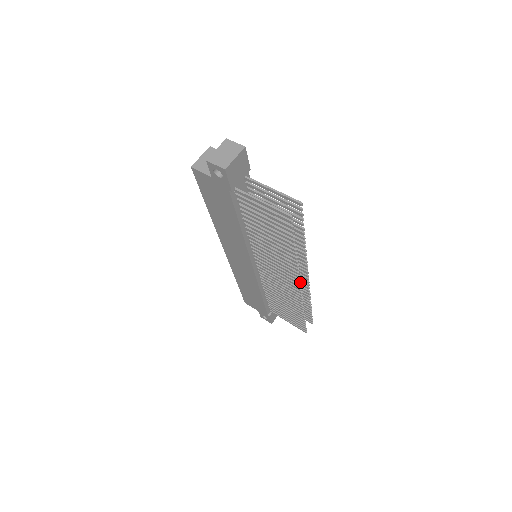
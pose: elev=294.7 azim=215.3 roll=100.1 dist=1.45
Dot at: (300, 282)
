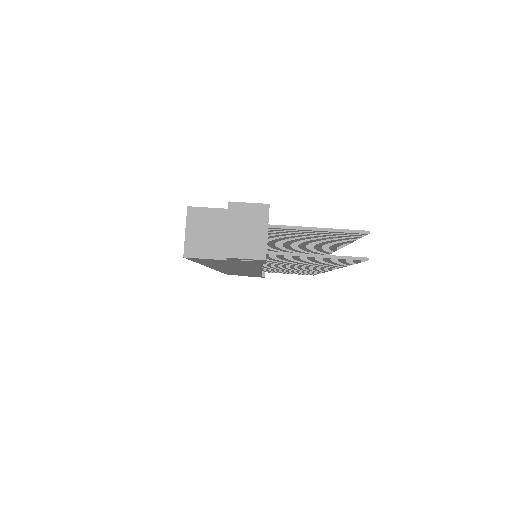
Dot at: occluded
